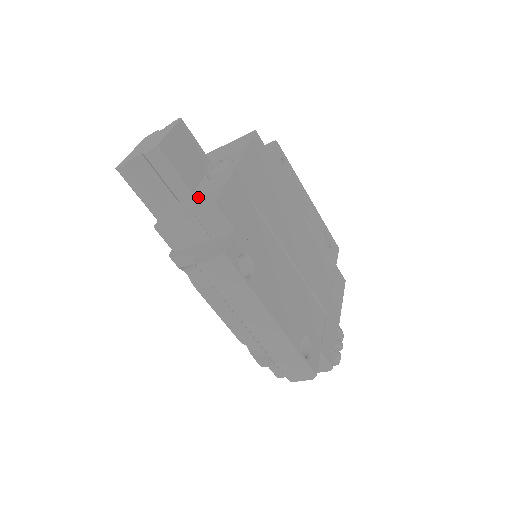
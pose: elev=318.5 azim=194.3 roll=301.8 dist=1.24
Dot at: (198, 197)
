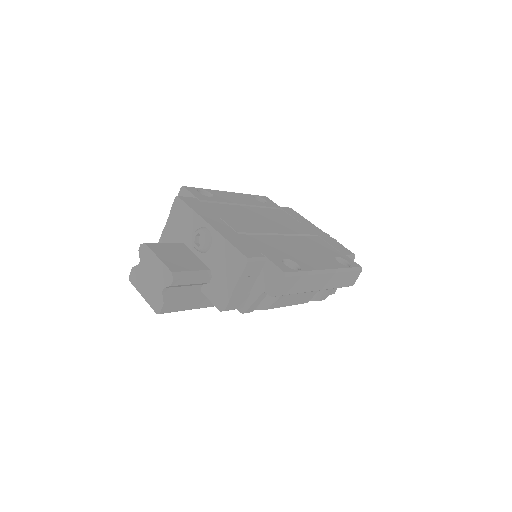
Dot at: (222, 267)
